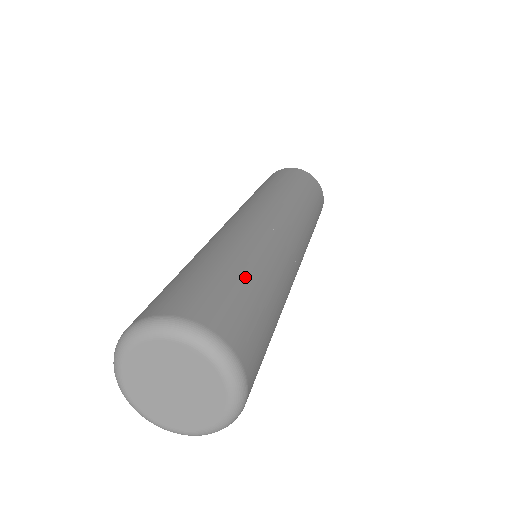
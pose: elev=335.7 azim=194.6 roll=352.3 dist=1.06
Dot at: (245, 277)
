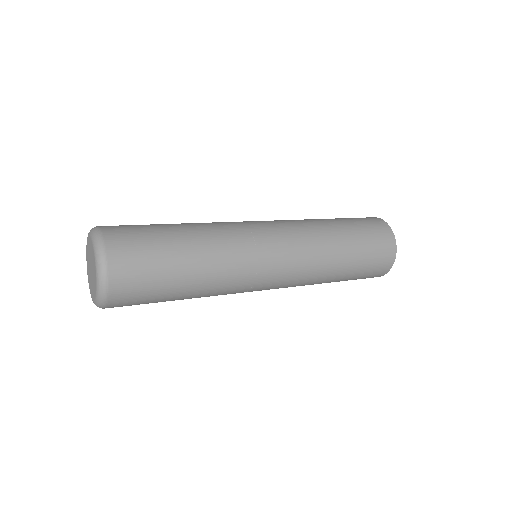
Dot at: occluded
